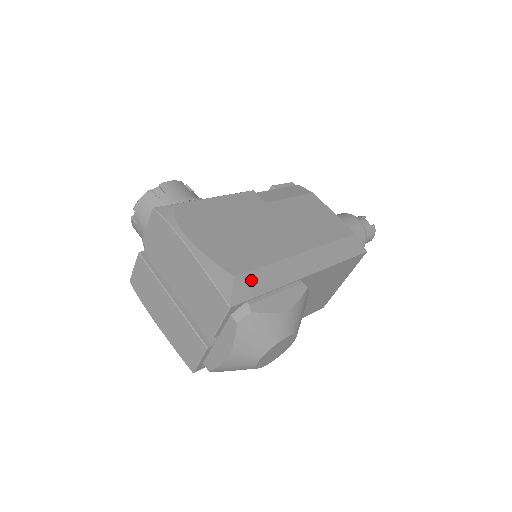
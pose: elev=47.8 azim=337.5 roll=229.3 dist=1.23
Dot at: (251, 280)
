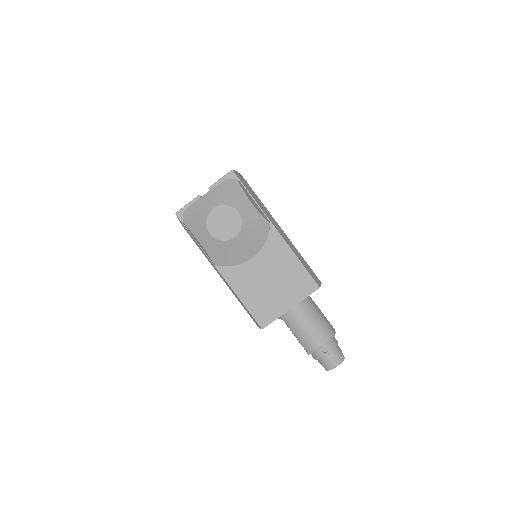
Dot at: (250, 188)
